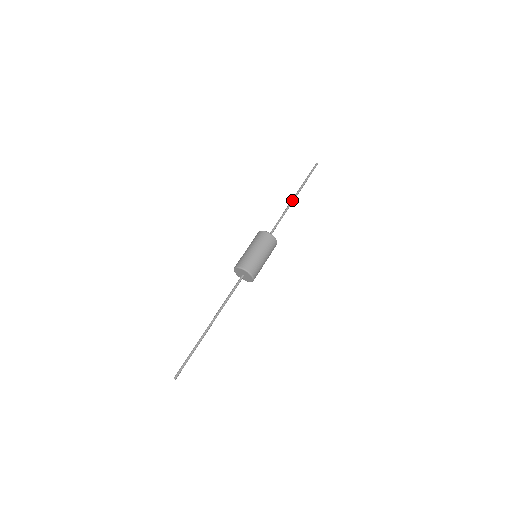
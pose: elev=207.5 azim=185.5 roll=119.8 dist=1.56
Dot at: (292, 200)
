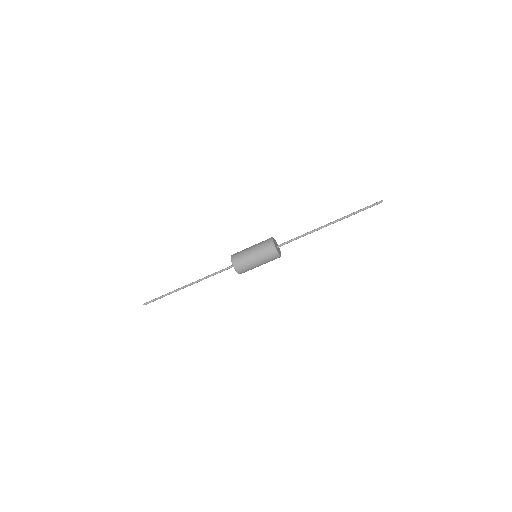
Dot at: (325, 225)
